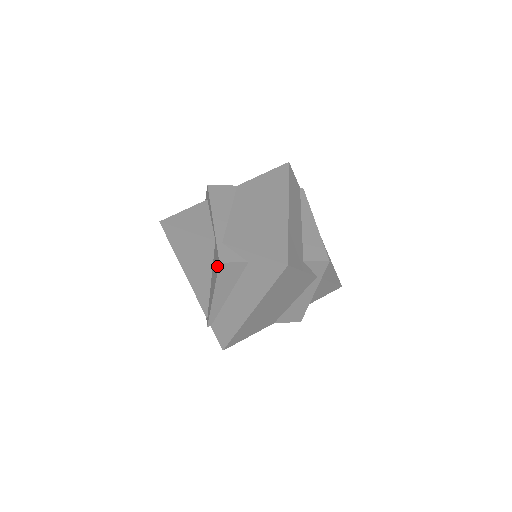
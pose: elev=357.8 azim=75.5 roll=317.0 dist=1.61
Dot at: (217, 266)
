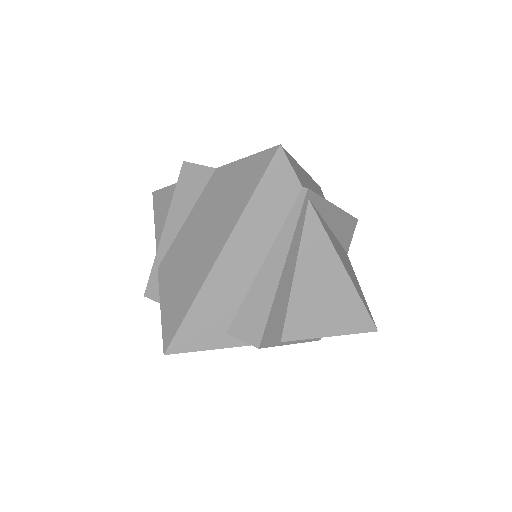
Dot at: occluded
